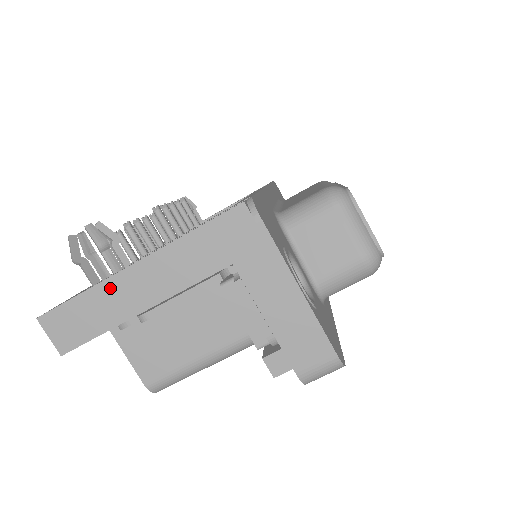
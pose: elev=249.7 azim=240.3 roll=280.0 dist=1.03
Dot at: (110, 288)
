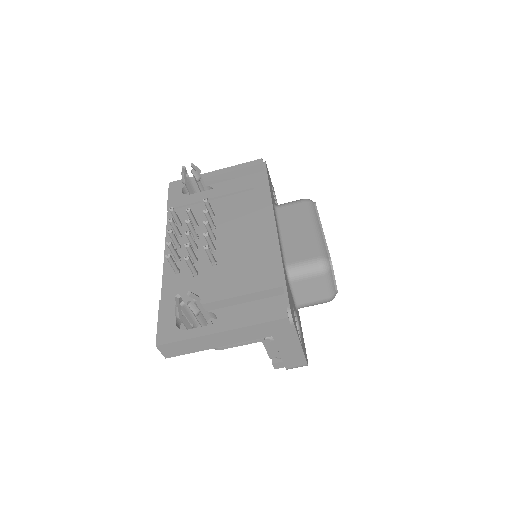
Dot at: (203, 339)
